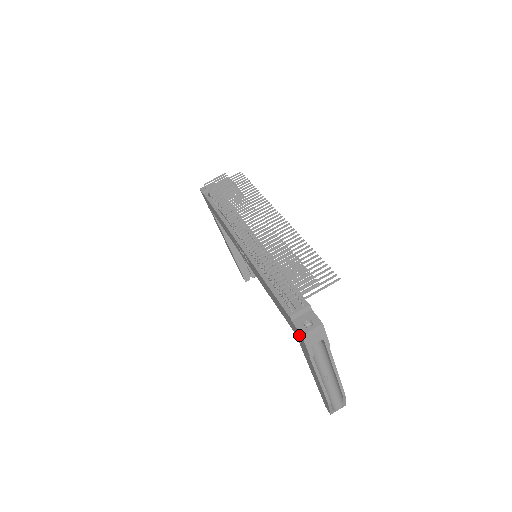
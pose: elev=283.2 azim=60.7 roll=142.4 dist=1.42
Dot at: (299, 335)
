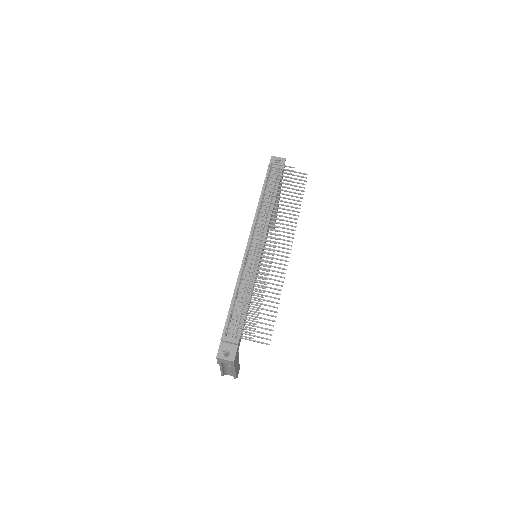
Dot at: occluded
